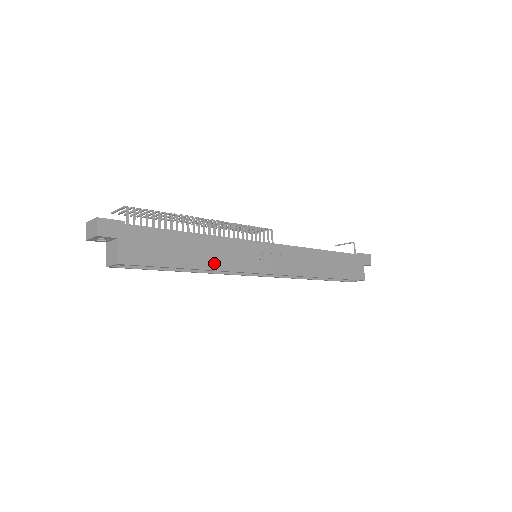
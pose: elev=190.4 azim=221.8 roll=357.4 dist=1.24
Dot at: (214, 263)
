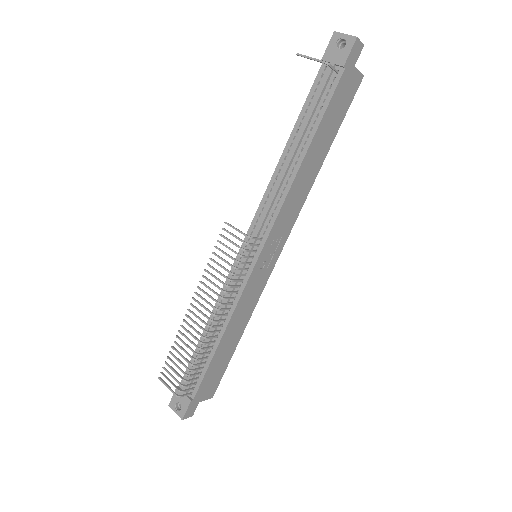
Dot at: (245, 320)
